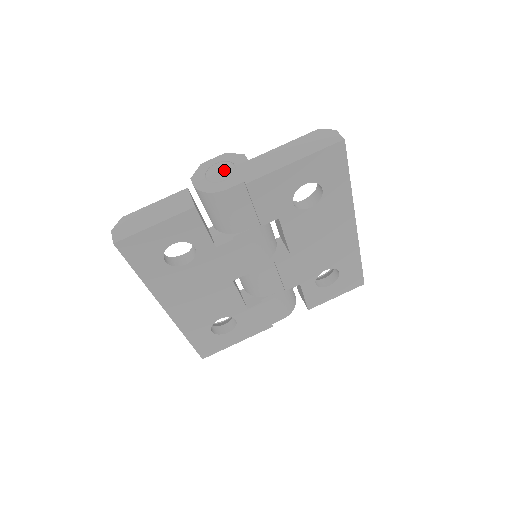
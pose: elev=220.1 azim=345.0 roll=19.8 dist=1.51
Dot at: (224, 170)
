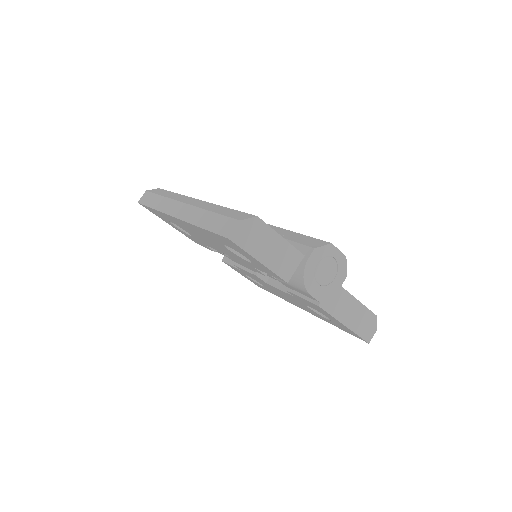
Dot at: (329, 274)
